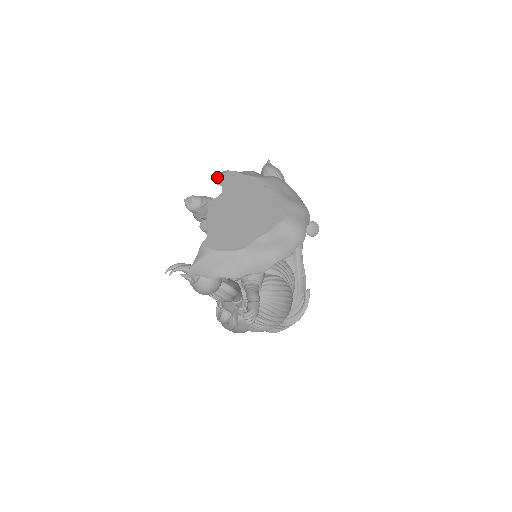
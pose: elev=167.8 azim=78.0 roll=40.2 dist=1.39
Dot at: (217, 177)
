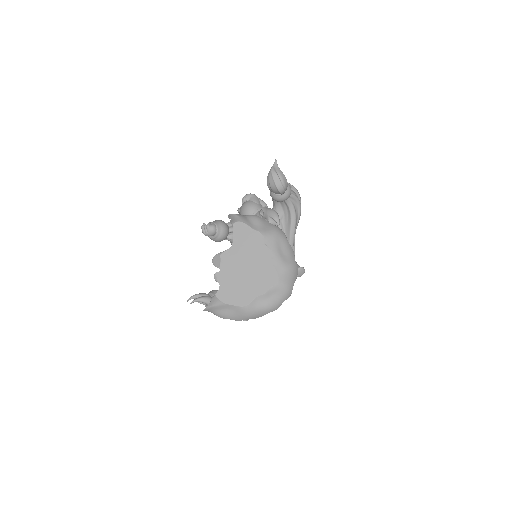
Dot at: (229, 215)
